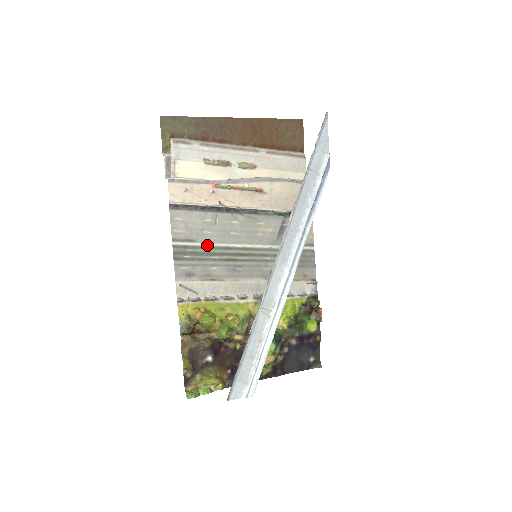
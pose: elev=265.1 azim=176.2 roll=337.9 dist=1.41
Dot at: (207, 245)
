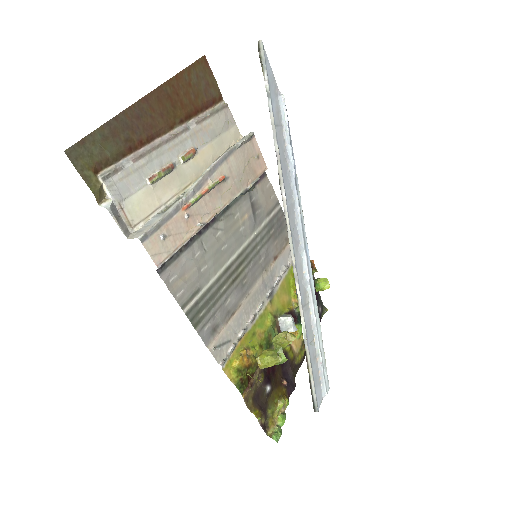
Dot at: (211, 283)
